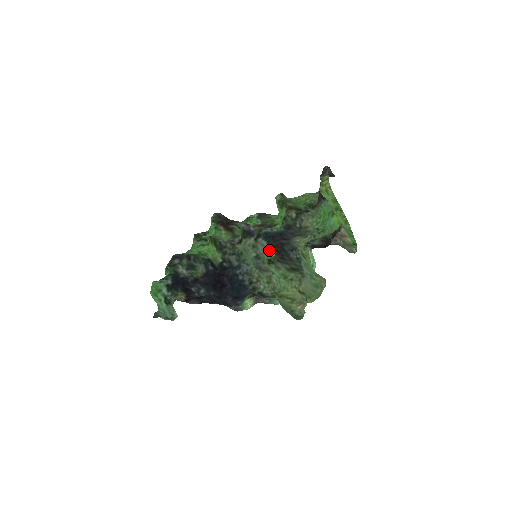
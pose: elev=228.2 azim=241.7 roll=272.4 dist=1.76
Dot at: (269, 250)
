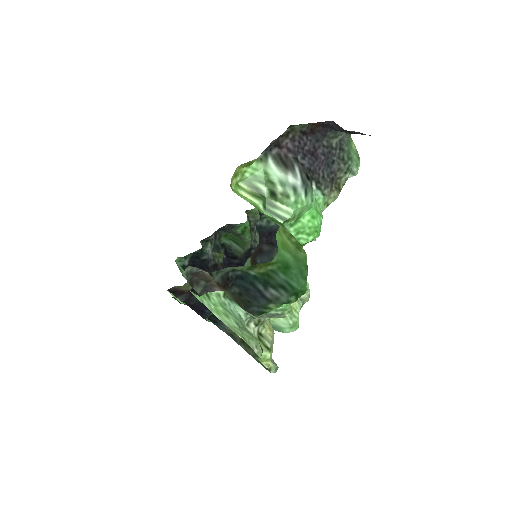
Dot at: occluded
